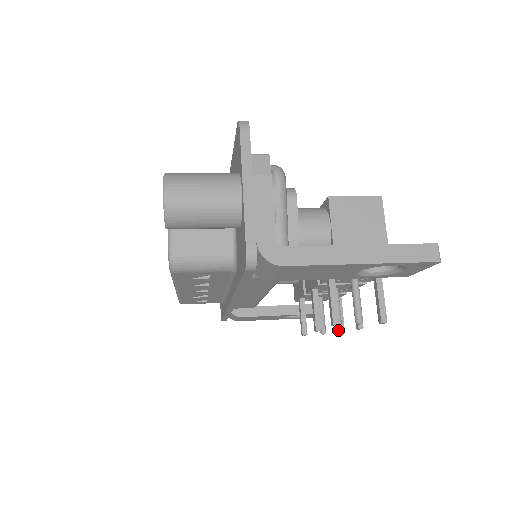
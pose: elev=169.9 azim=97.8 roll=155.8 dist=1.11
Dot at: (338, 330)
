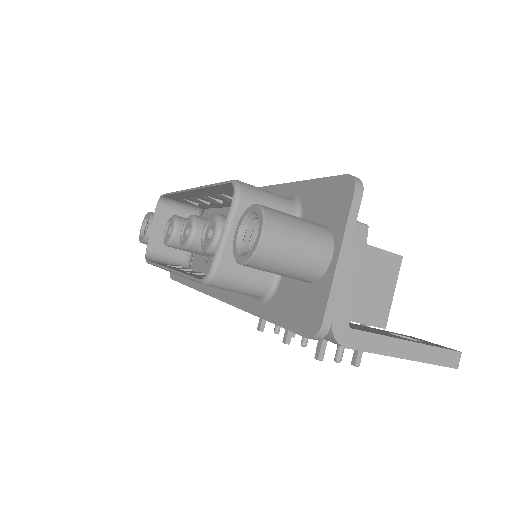
Dot at: occluded
